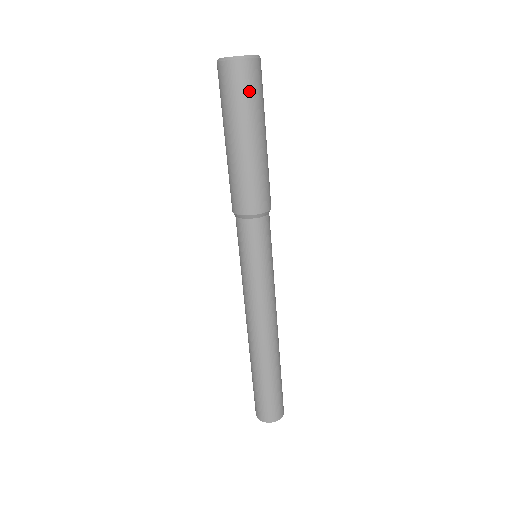
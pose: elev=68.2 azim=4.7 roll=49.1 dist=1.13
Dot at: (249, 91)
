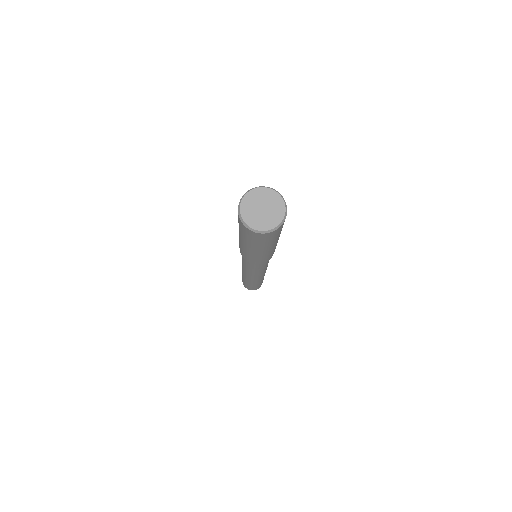
Dot at: (267, 240)
